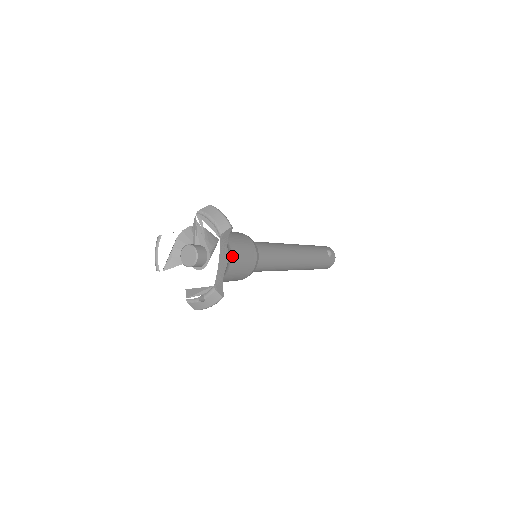
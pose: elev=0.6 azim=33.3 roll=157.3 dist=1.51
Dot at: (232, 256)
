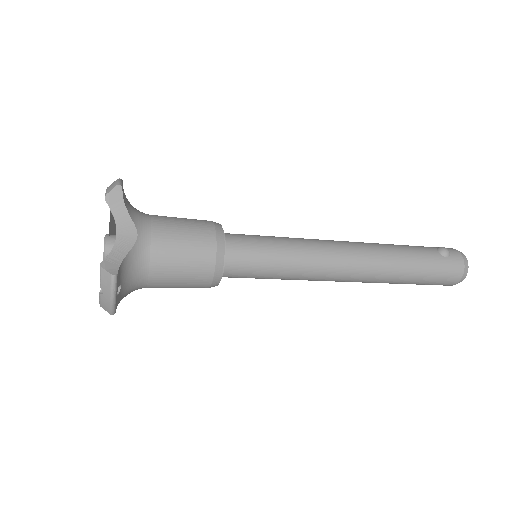
Dot at: (153, 233)
